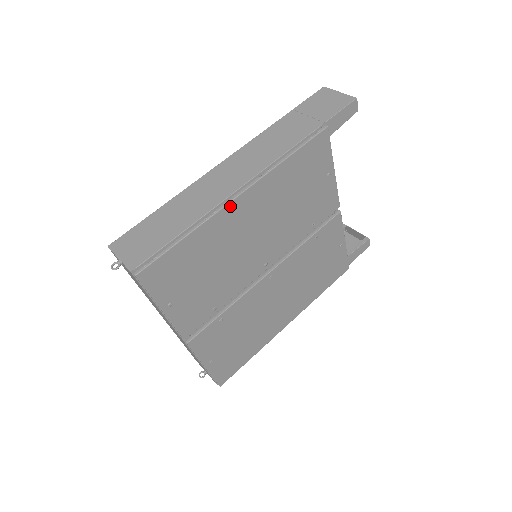
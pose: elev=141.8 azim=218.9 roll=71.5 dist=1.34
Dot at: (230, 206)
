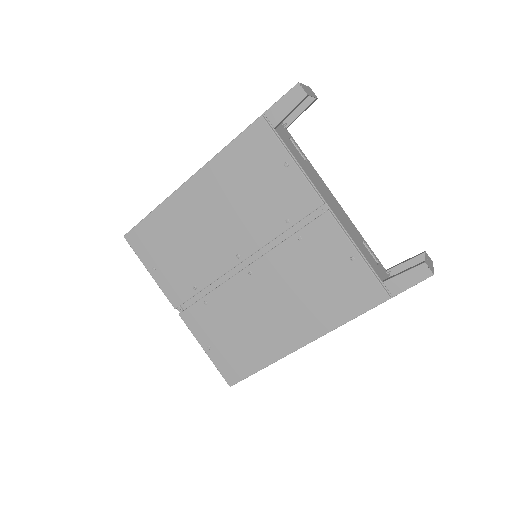
Dot at: (181, 191)
